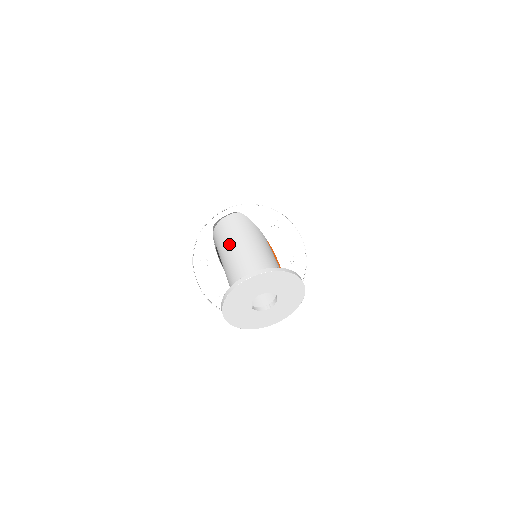
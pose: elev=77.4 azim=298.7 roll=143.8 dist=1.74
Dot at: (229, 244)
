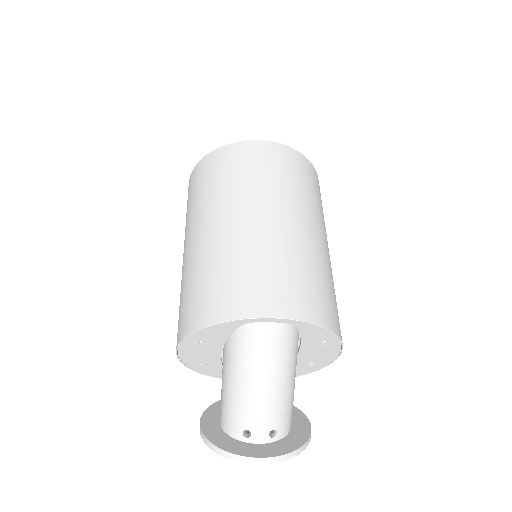
Dot at: (254, 360)
